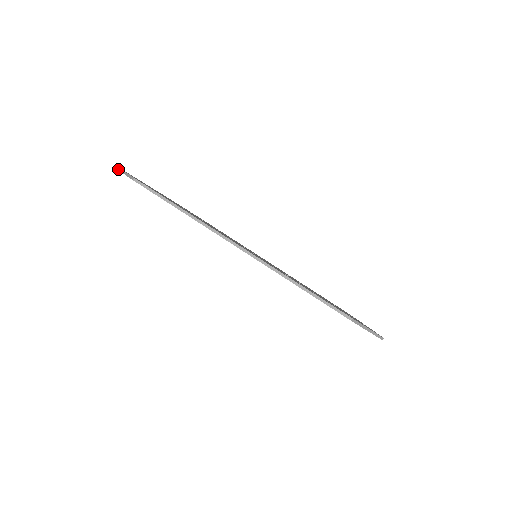
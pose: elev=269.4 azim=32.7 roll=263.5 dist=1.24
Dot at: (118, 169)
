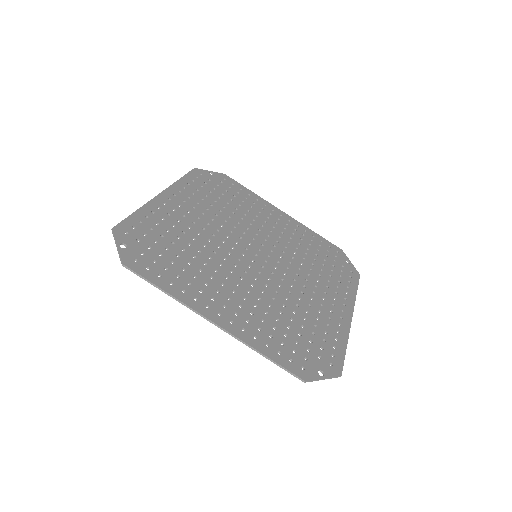
Dot at: (113, 235)
